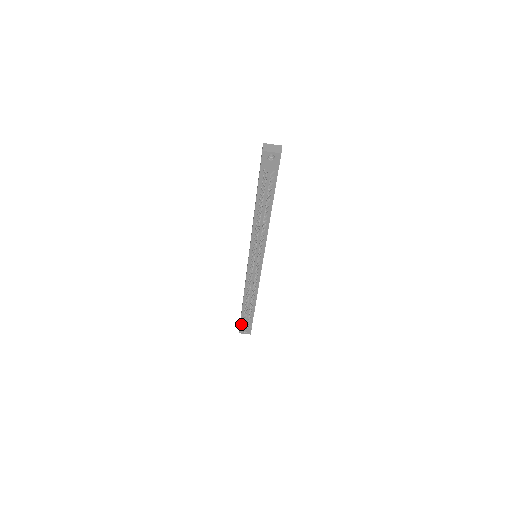
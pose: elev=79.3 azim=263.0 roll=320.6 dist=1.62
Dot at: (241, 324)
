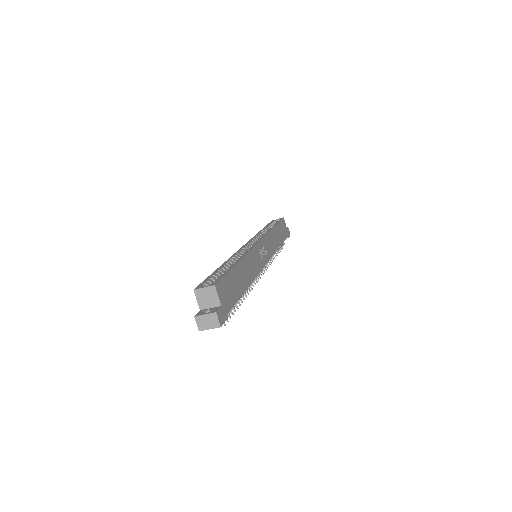
Dot at: occluded
